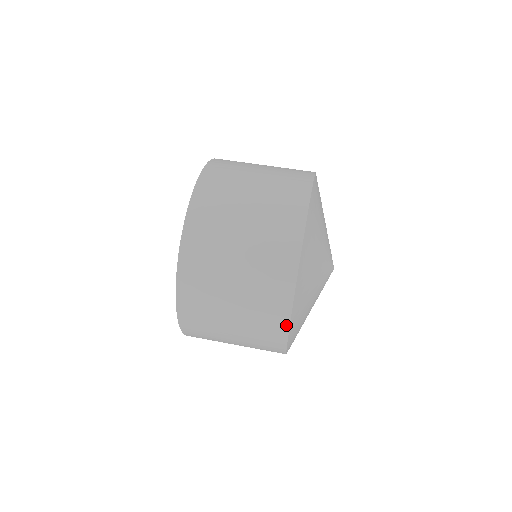
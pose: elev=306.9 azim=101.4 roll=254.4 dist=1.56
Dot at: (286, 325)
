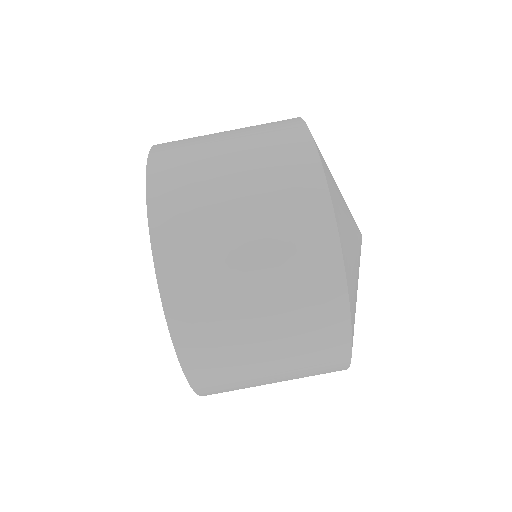
Dot at: occluded
